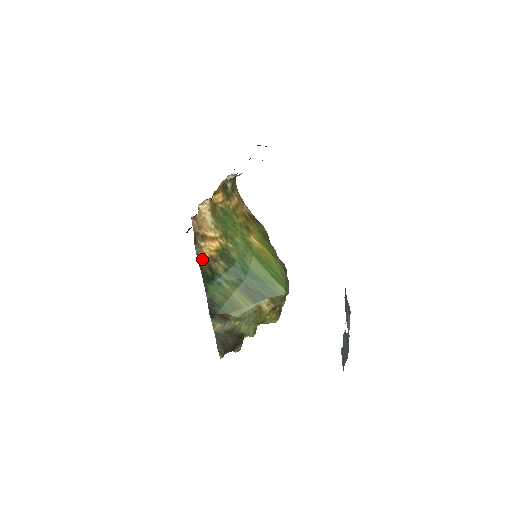
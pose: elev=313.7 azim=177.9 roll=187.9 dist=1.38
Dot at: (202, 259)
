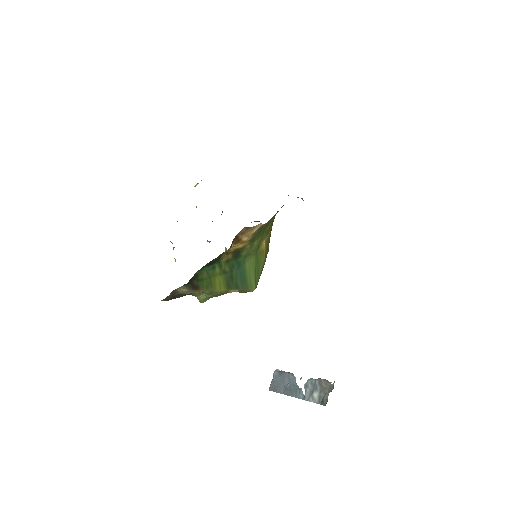
Dot at: occluded
